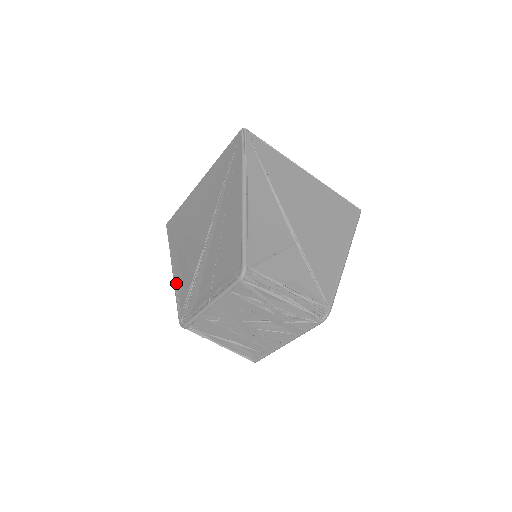
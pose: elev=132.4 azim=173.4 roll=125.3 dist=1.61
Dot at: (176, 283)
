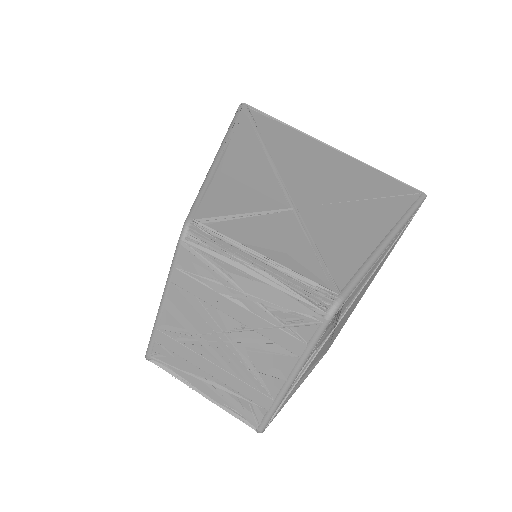
Dot at: occluded
